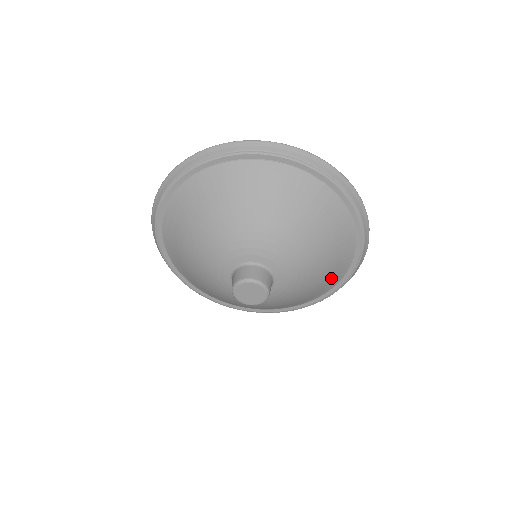
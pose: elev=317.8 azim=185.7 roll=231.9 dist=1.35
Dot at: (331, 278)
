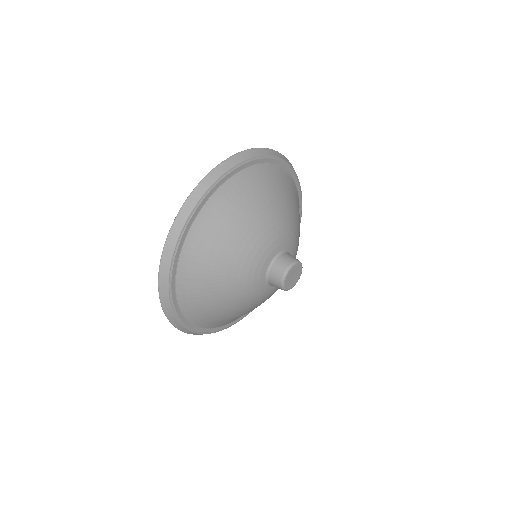
Dot at: occluded
